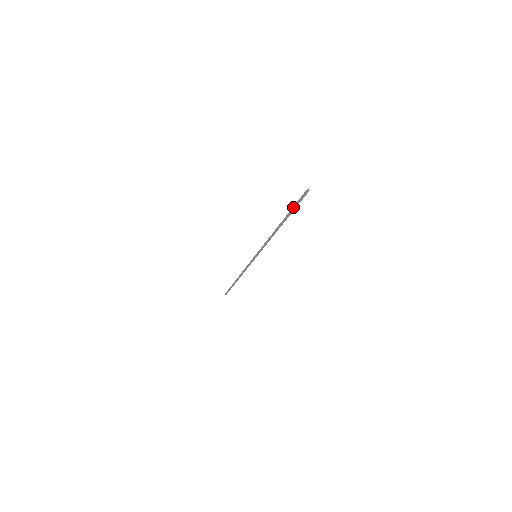
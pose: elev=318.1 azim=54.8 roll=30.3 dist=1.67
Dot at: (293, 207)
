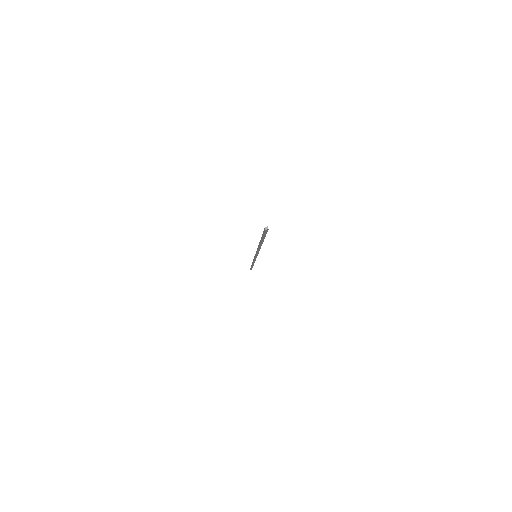
Dot at: (262, 235)
